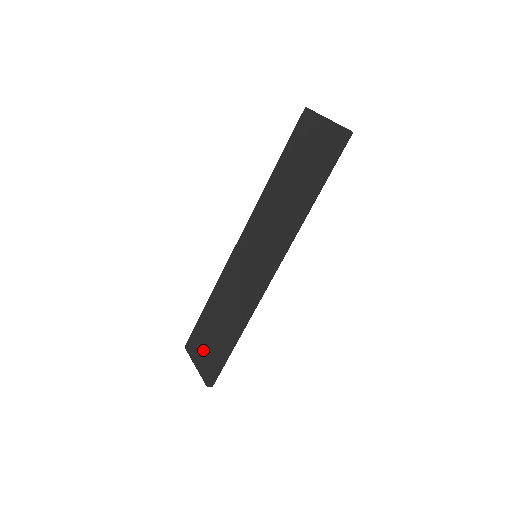
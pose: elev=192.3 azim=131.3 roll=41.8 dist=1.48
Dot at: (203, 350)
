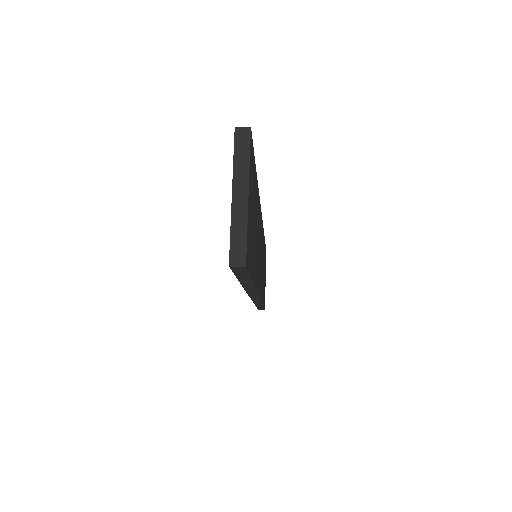
Dot at: occluded
